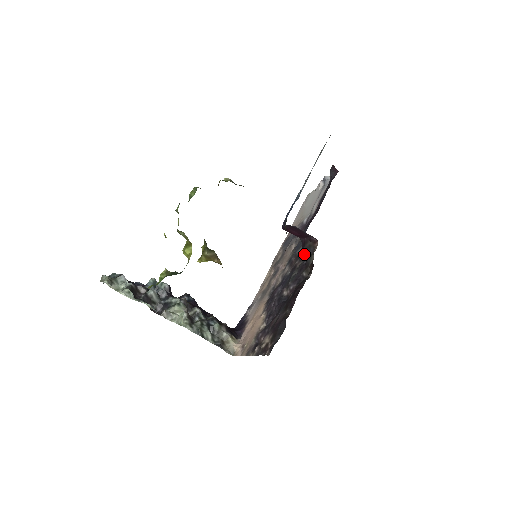
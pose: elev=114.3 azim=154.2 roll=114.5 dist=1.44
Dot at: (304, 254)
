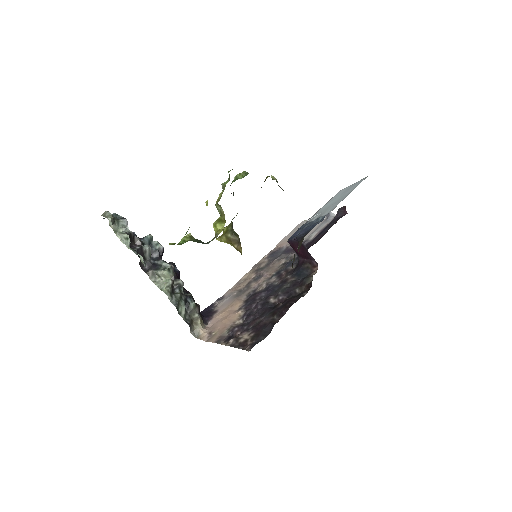
Dot at: (300, 273)
